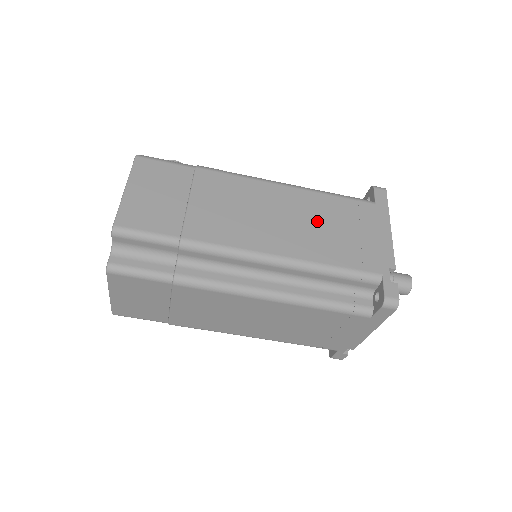
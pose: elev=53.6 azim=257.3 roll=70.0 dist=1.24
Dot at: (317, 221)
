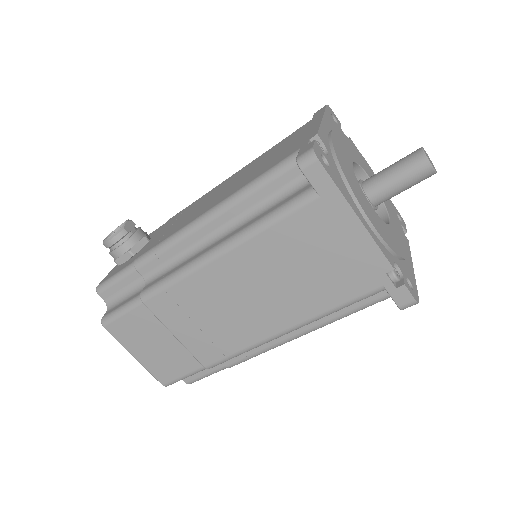
Dot at: (279, 275)
